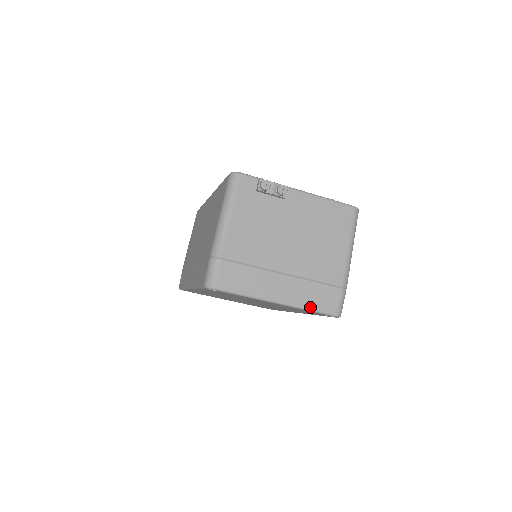
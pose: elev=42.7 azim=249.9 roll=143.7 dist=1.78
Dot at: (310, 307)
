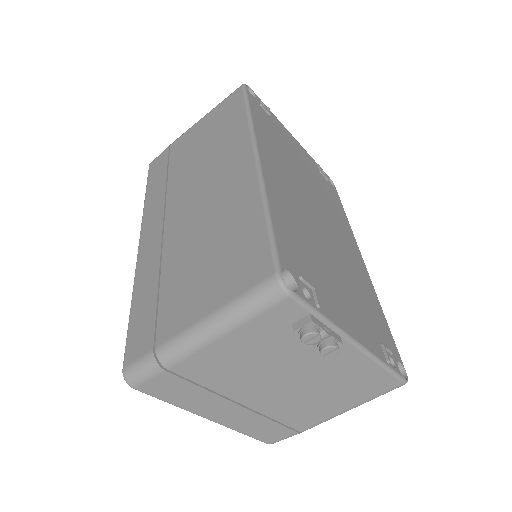
Dot at: (245, 433)
